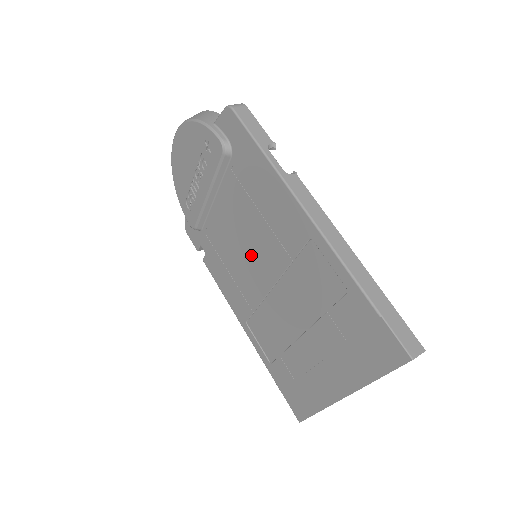
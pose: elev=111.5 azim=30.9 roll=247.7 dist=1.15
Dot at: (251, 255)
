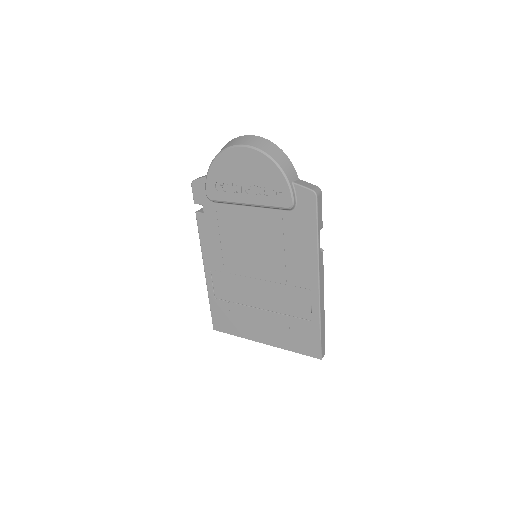
Dot at: (254, 255)
